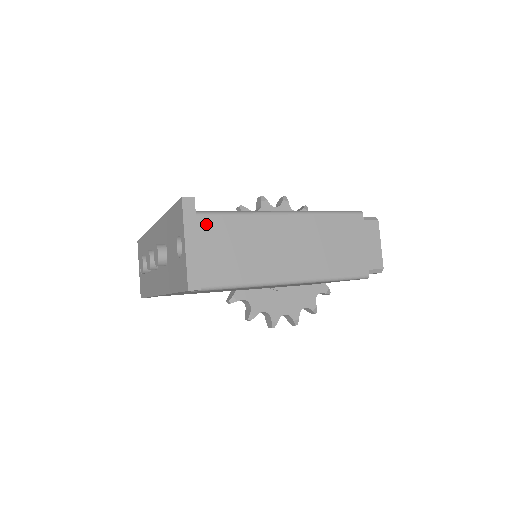
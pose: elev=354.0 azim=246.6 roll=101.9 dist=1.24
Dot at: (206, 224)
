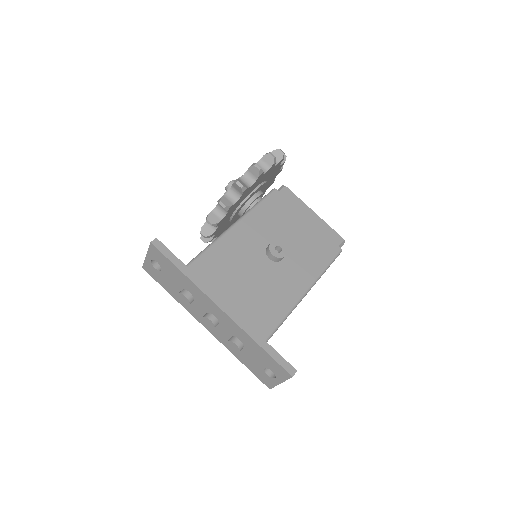
Dot at: occluded
